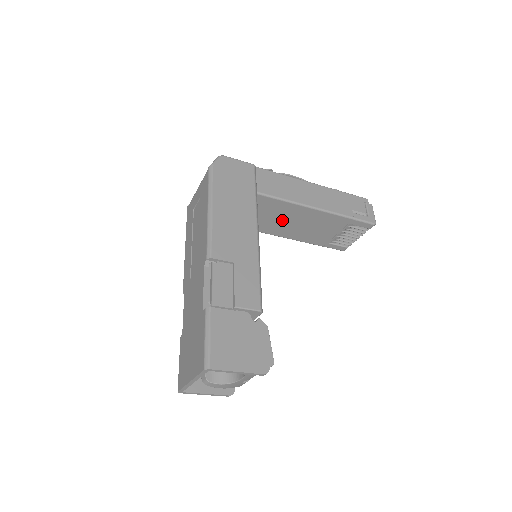
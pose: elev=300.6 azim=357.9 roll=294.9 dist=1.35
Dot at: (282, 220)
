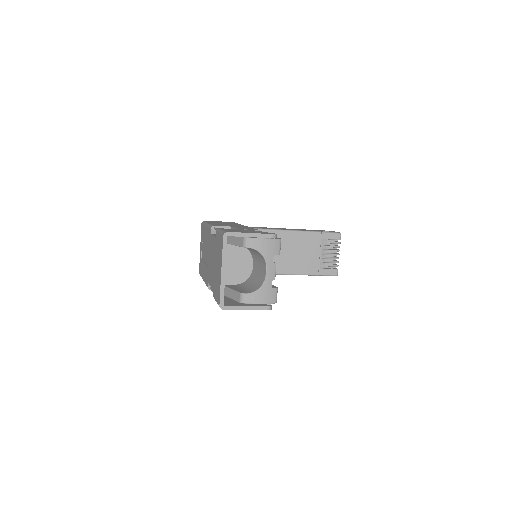
Dot at: occluded
